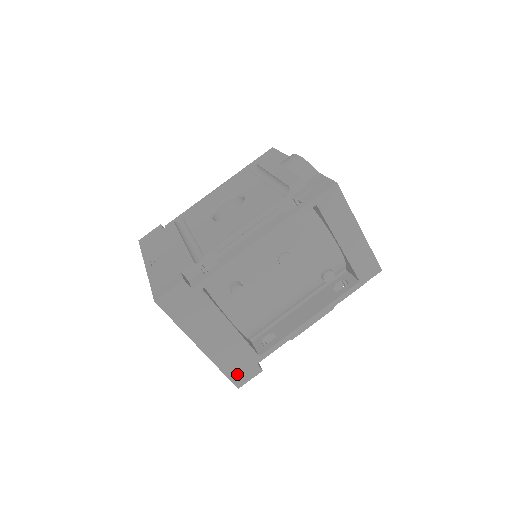
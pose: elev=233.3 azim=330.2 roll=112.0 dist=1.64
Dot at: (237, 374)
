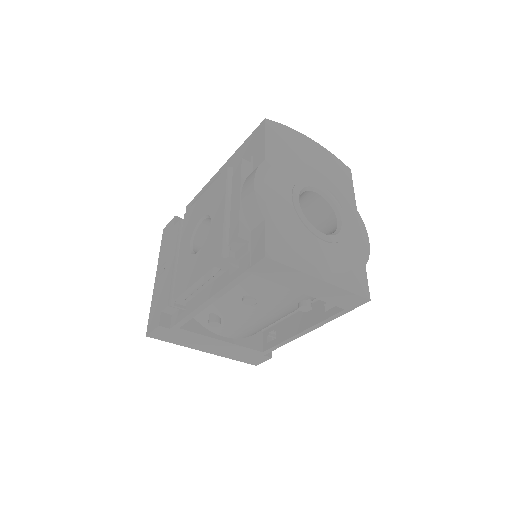
Dot at: (249, 360)
